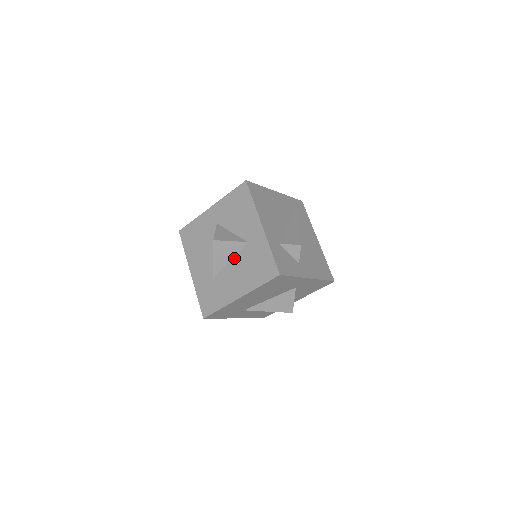
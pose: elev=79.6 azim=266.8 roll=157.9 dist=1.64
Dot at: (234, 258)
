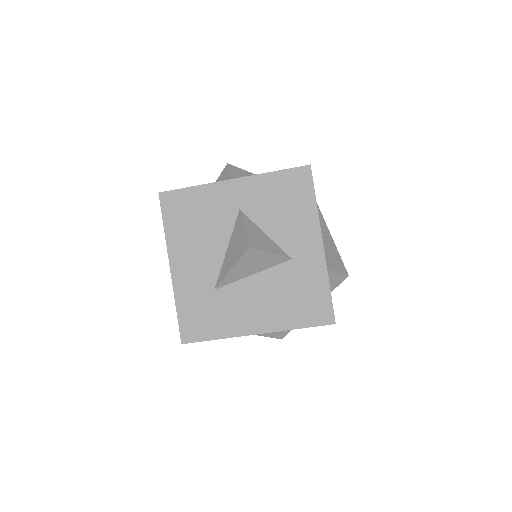
Dot at: (261, 274)
